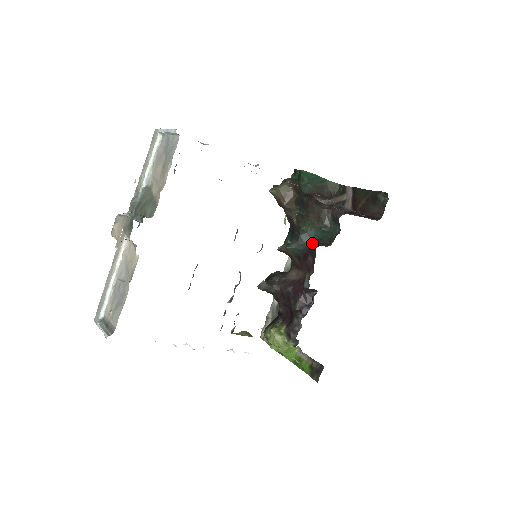
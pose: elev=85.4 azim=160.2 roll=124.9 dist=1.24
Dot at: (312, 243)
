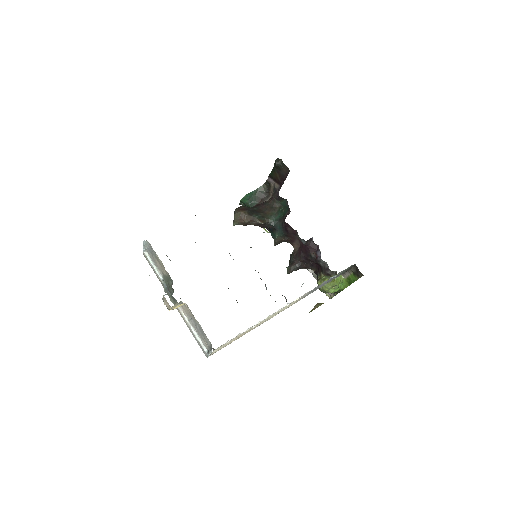
Dot at: (282, 222)
